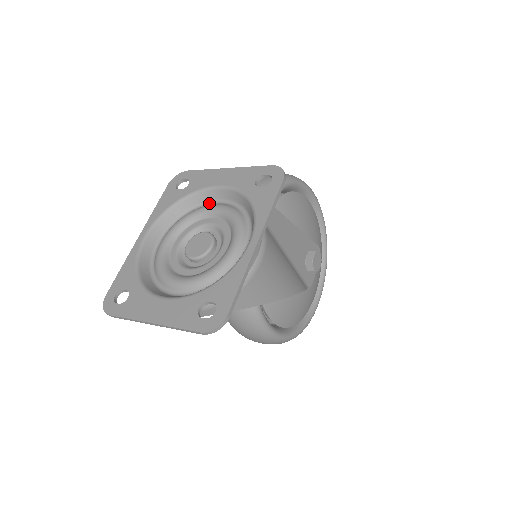
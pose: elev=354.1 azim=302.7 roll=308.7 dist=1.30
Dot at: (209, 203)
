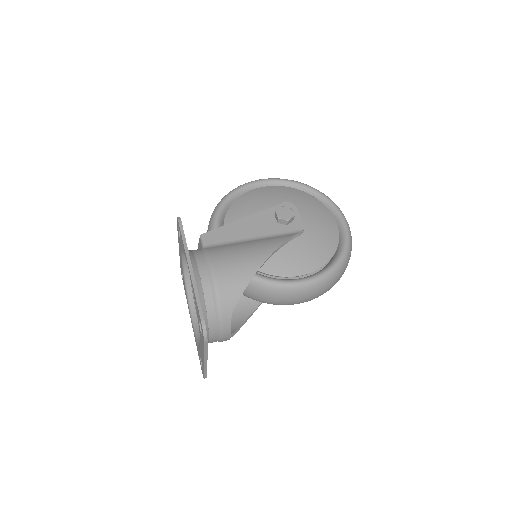
Dot at: occluded
